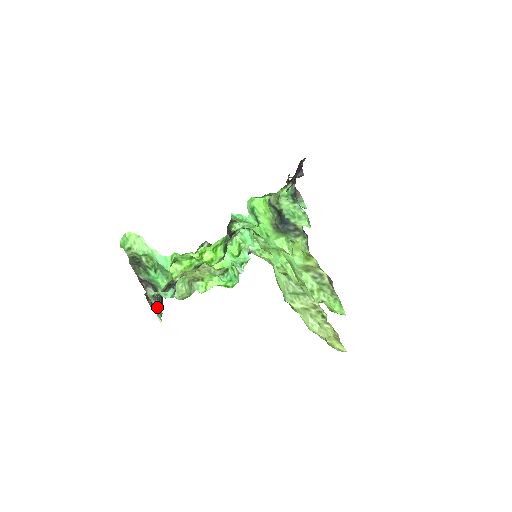
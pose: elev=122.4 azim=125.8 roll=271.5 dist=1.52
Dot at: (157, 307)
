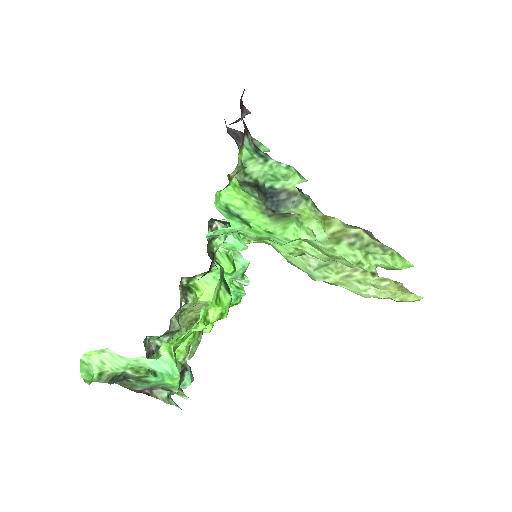
Dot at: occluded
